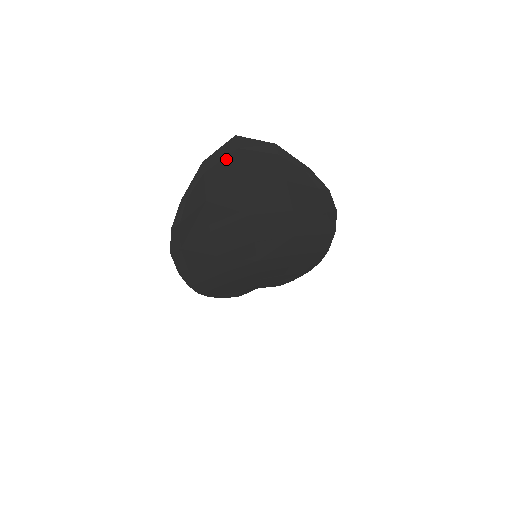
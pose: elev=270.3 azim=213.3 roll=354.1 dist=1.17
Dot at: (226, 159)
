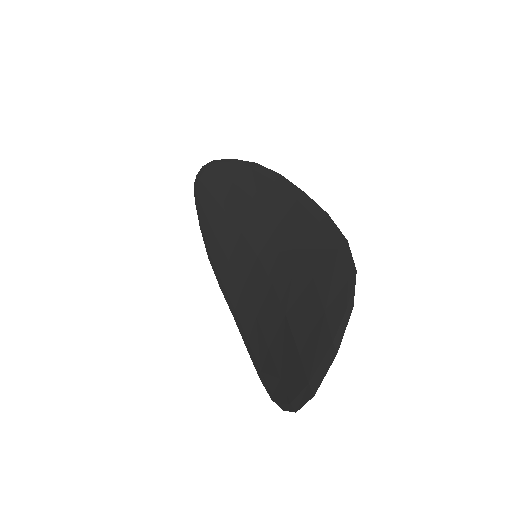
Dot at: (304, 389)
